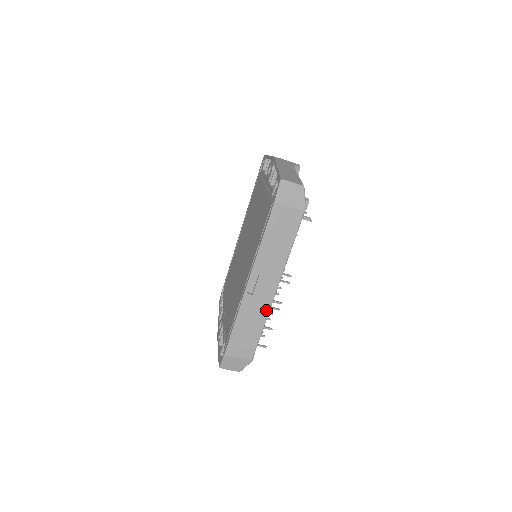
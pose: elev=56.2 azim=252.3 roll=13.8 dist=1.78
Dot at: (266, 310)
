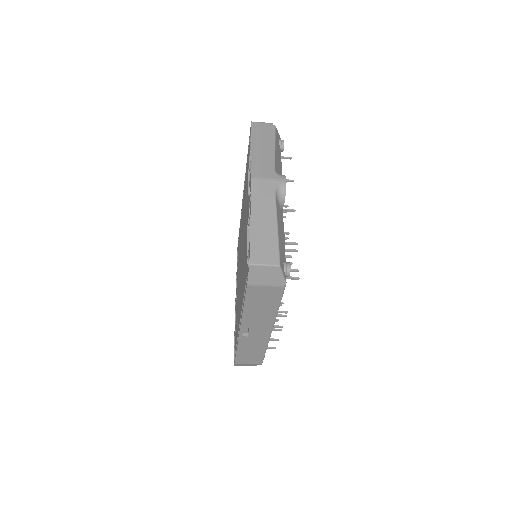
Dot at: (265, 342)
